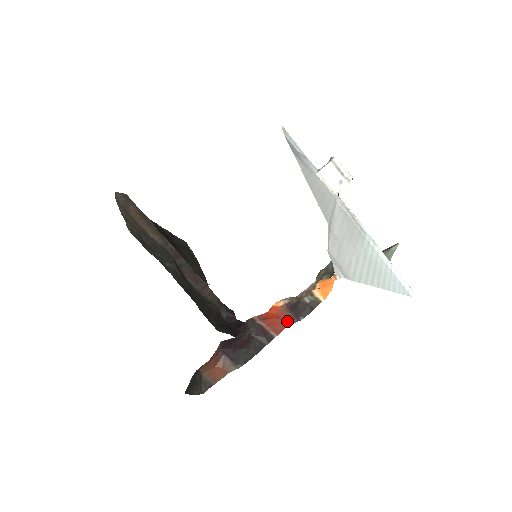
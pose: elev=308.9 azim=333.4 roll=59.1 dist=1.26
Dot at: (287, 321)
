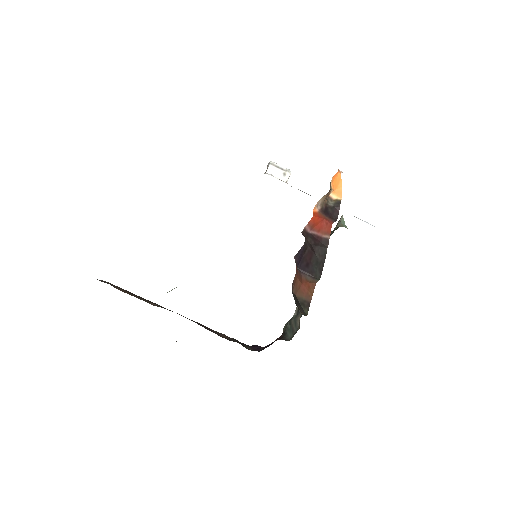
Dot at: (329, 221)
